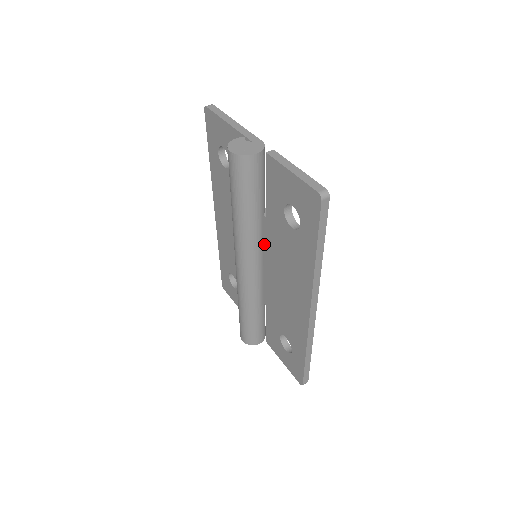
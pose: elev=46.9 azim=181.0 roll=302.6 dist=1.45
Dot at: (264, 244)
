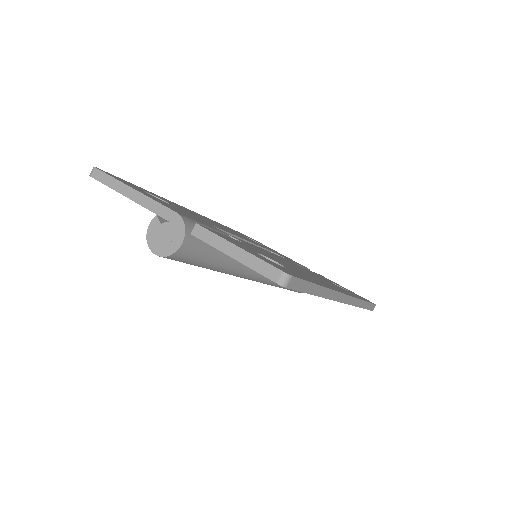
Dot at: occluded
